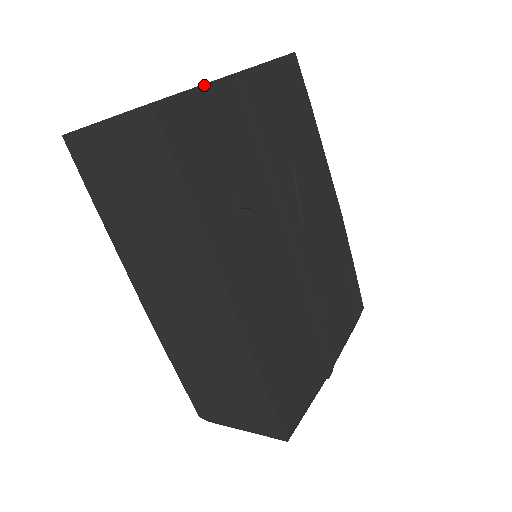
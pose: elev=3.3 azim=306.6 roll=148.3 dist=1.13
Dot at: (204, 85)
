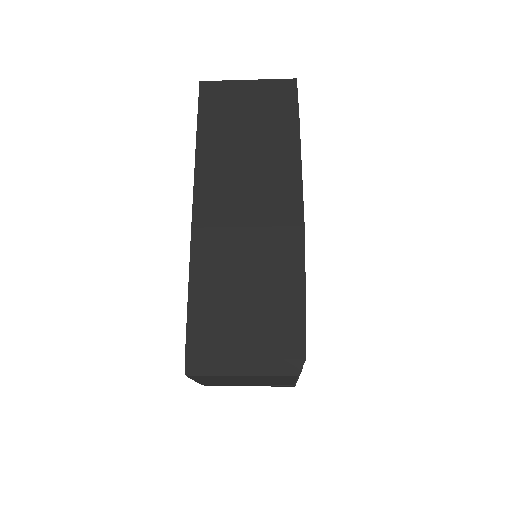
Dot at: occluded
